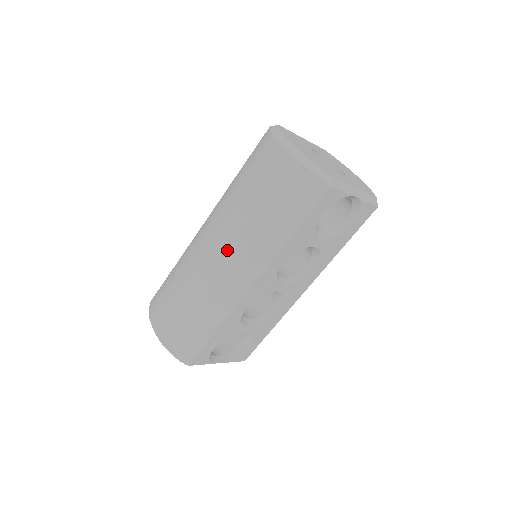
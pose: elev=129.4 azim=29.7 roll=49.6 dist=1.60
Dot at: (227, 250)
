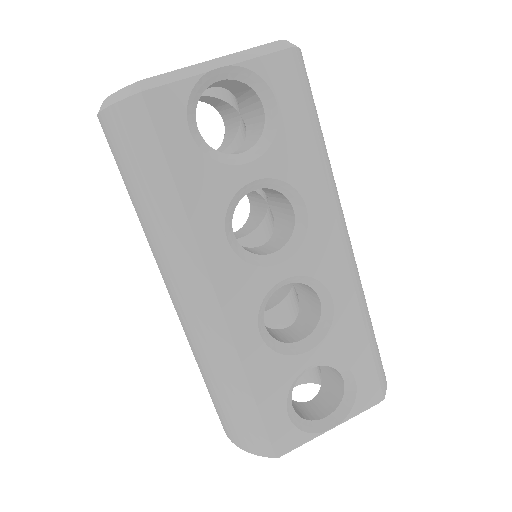
Dot at: (168, 281)
